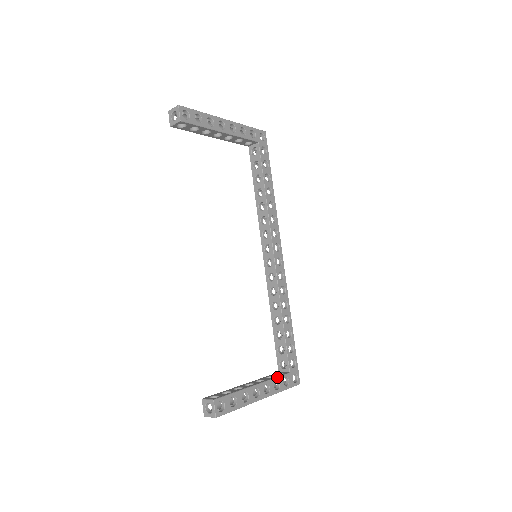
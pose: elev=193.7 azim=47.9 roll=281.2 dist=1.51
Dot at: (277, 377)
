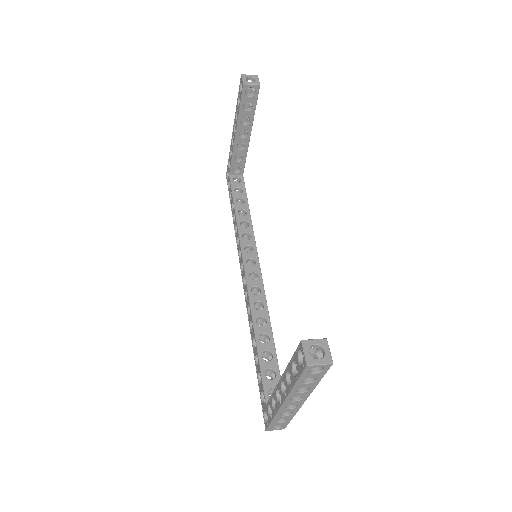
Dot at: occluded
